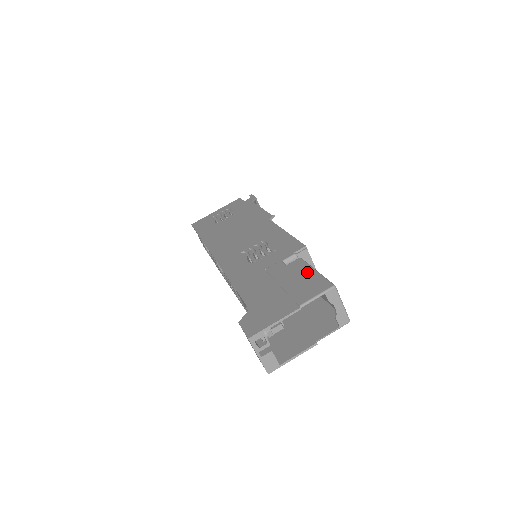
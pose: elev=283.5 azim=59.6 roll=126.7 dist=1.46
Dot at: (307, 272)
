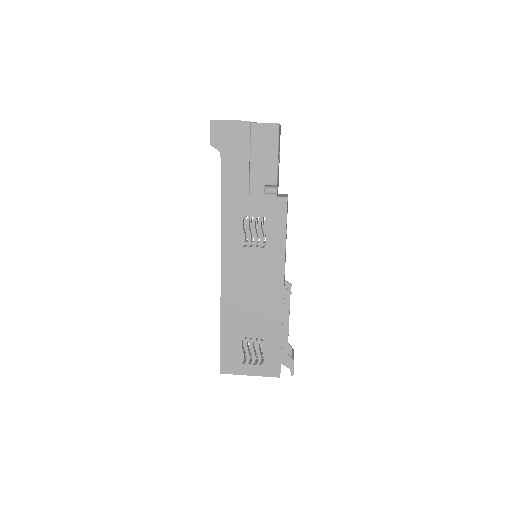
Dot at: occluded
